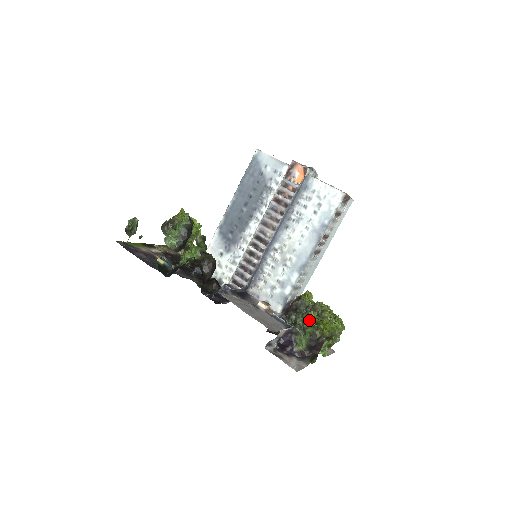
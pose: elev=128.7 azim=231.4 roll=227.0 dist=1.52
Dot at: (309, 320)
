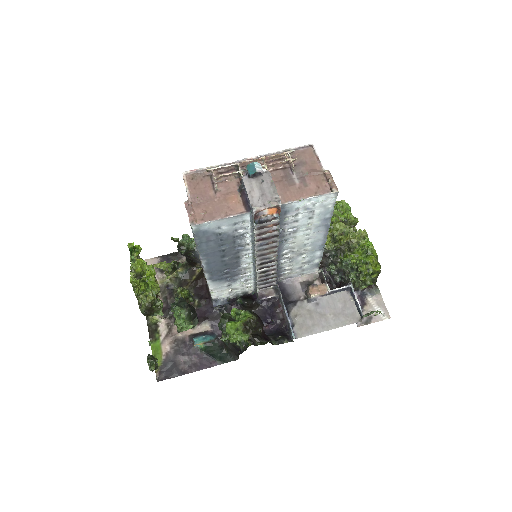
Dot at: (363, 276)
